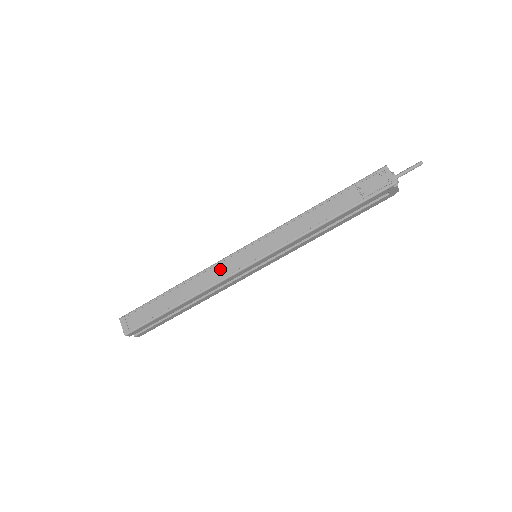
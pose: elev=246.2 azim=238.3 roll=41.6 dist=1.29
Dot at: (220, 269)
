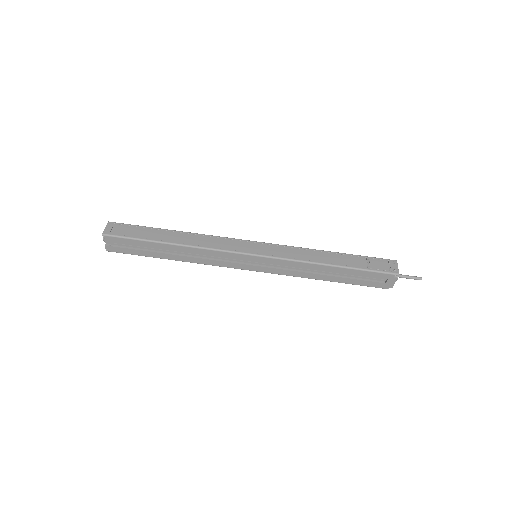
Dot at: (223, 242)
